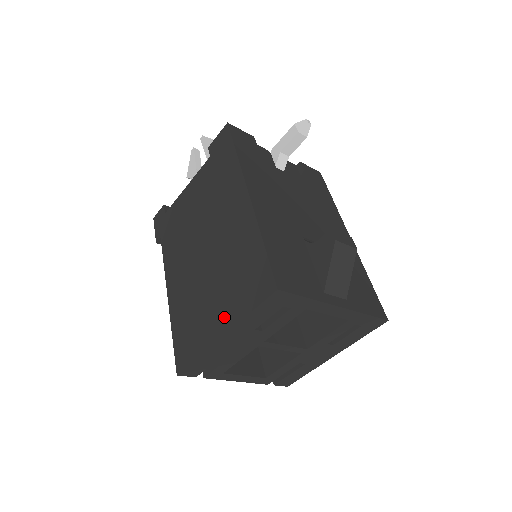
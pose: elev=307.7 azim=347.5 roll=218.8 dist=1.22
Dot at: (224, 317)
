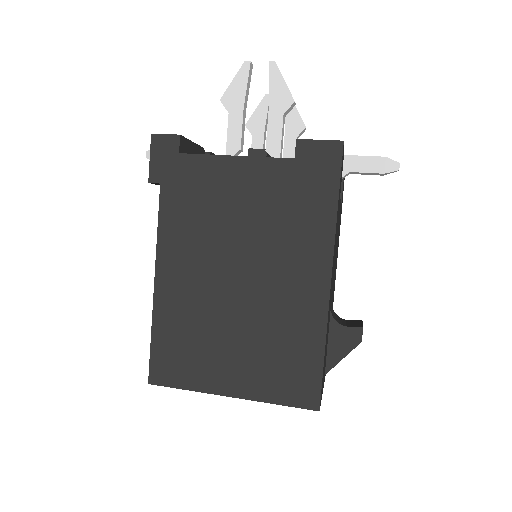
Dot at: (241, 381)
